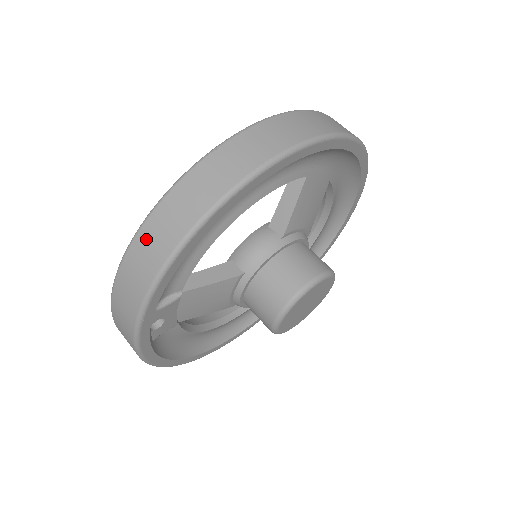
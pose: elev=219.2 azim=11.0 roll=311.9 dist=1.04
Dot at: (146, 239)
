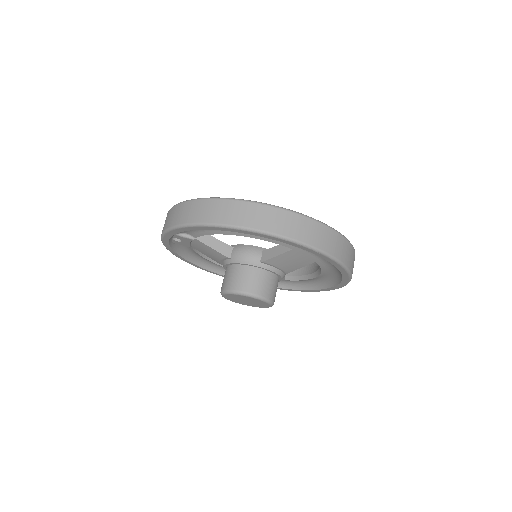
Dot at: (189, 207)
